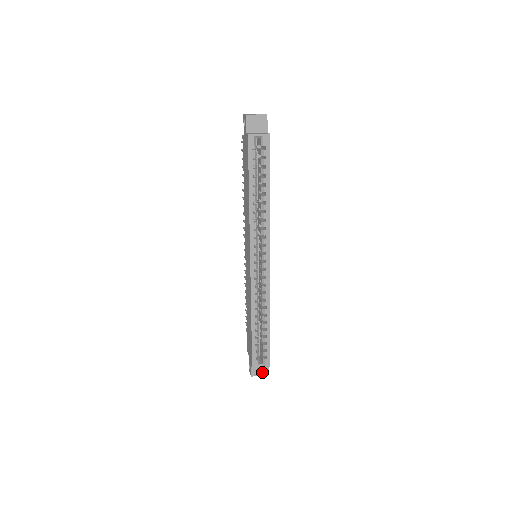
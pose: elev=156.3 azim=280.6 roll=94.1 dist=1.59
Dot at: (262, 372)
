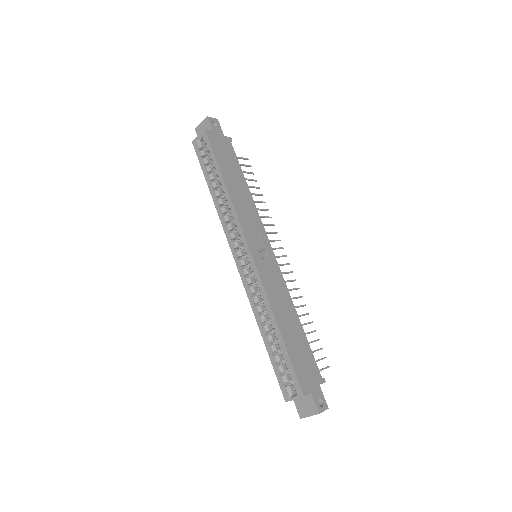
Dot at: (310, 410)
